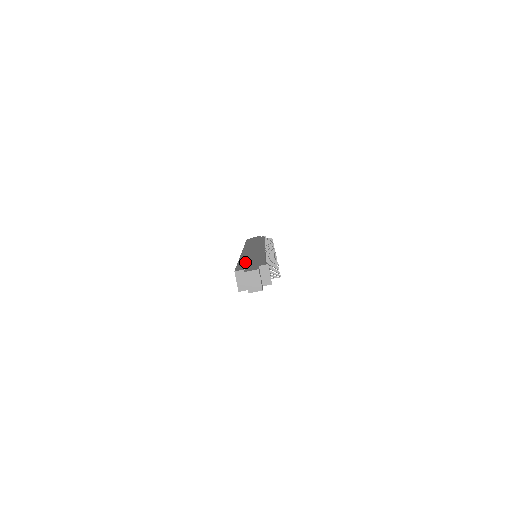
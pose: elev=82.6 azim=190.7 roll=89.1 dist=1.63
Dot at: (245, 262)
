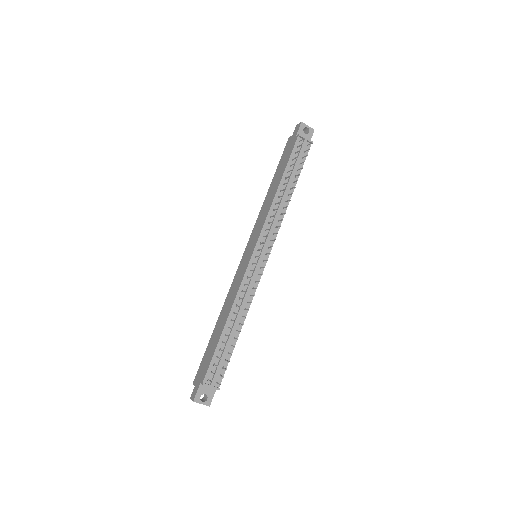
Dot at: (209, 346)
